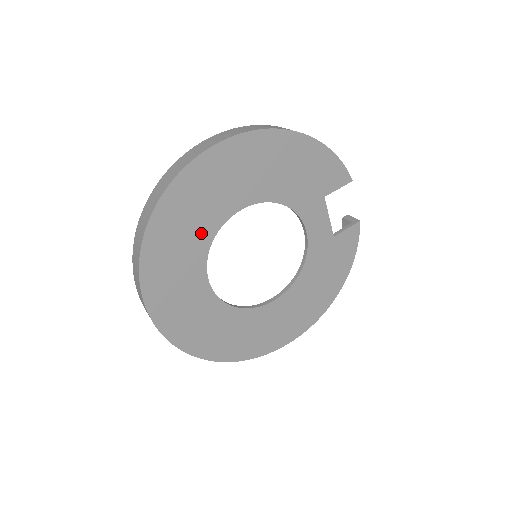
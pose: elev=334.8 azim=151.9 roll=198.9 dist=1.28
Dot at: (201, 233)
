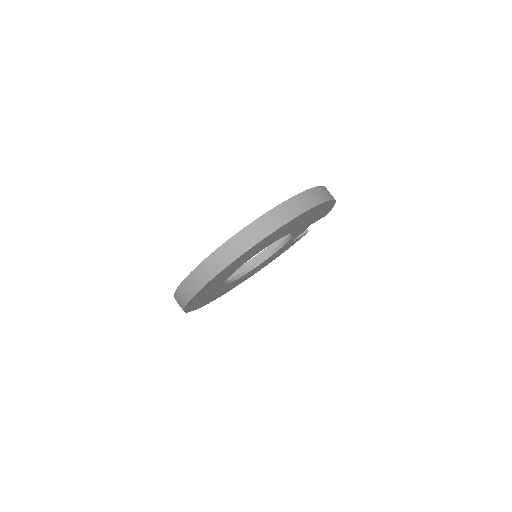
Dot at: (252, 255)
